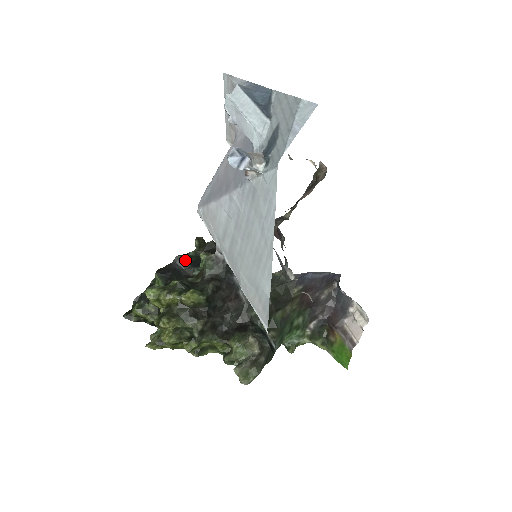
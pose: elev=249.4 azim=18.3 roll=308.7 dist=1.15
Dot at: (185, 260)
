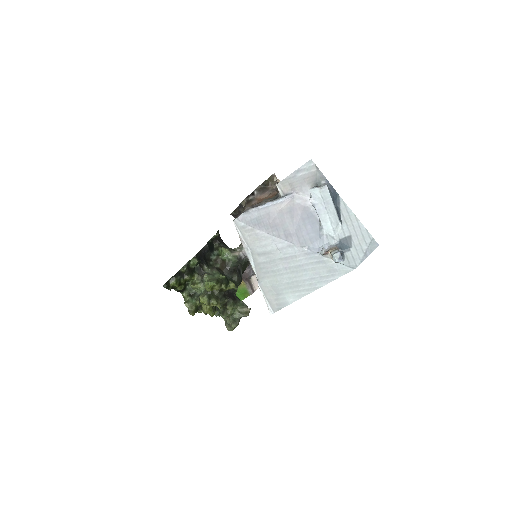
Dot at: (209, 248)
